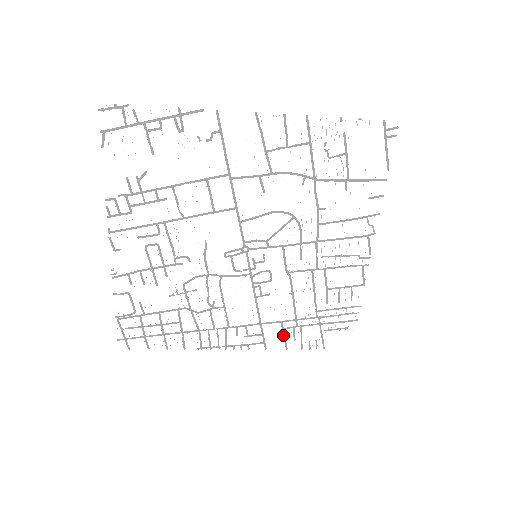
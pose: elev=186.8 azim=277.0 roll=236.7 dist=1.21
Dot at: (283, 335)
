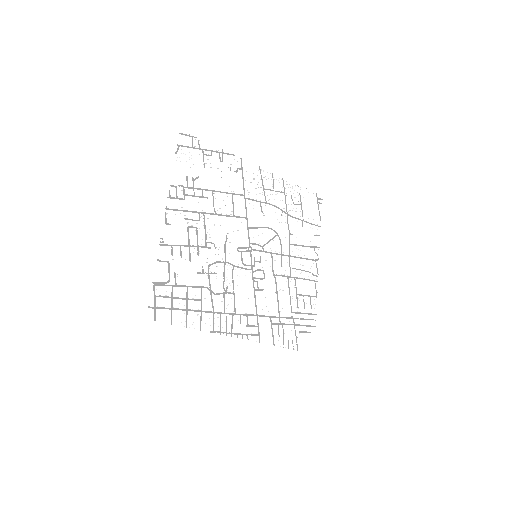
Dot at: occluded
